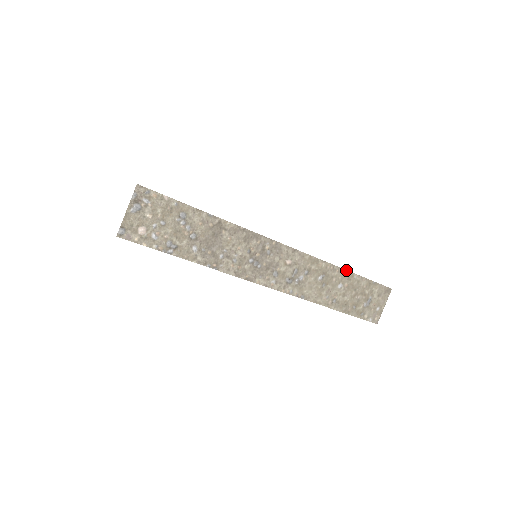
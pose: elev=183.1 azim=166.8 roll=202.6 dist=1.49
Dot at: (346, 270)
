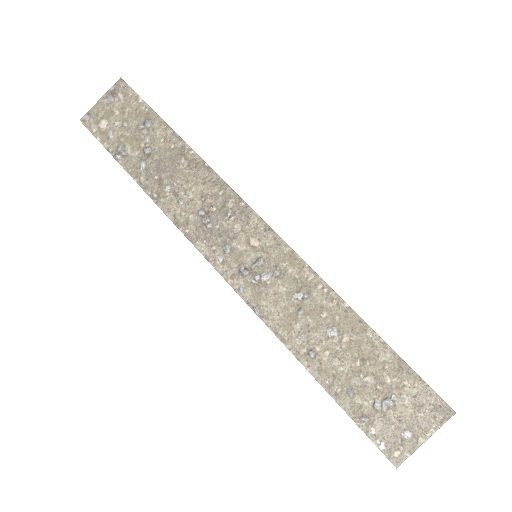
Dot at: (353, 310)
